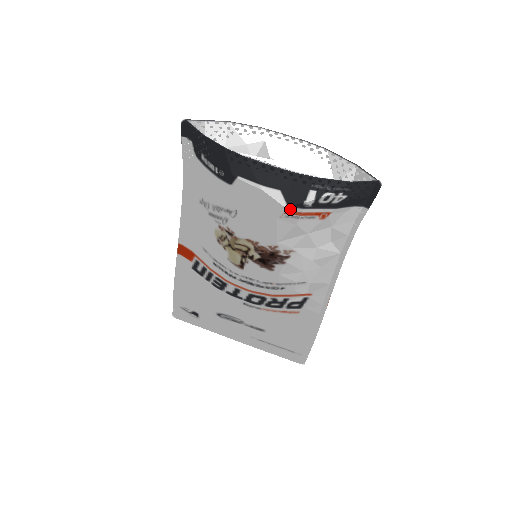
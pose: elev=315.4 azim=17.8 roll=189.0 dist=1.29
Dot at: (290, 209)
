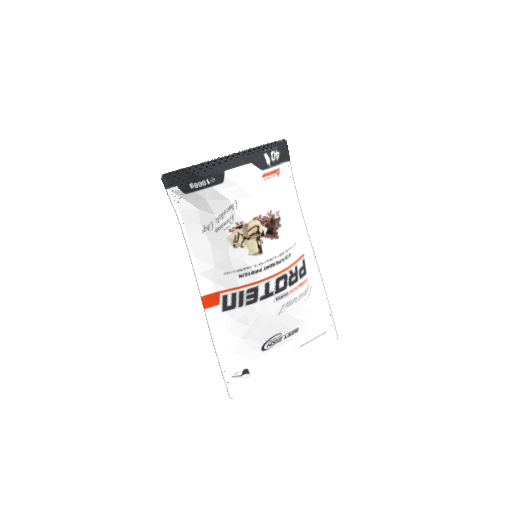
Dot at: (263, 172)
